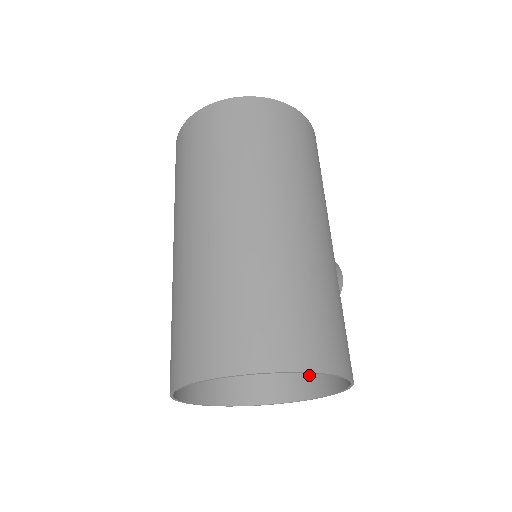
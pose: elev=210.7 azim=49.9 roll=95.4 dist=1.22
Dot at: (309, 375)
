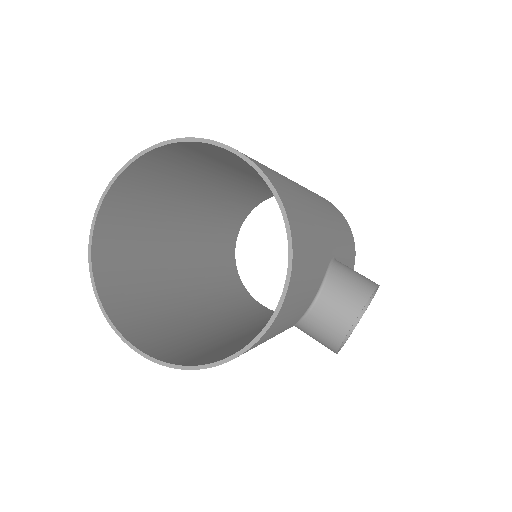
Dot at: occluded
